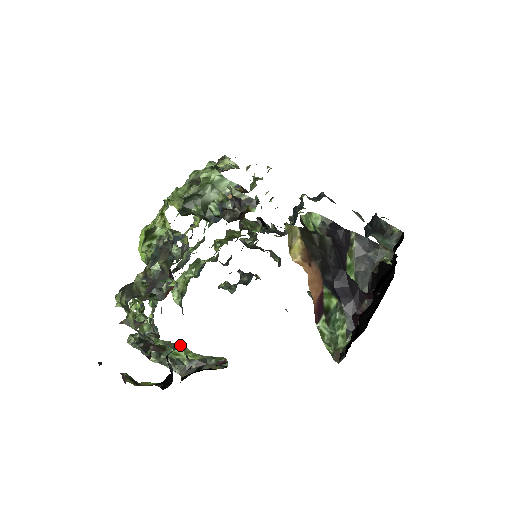
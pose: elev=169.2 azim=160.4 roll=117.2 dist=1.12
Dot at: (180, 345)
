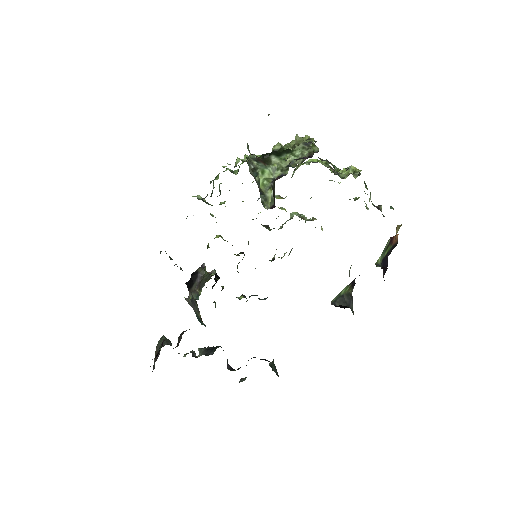
Dot at: (272, 175)
